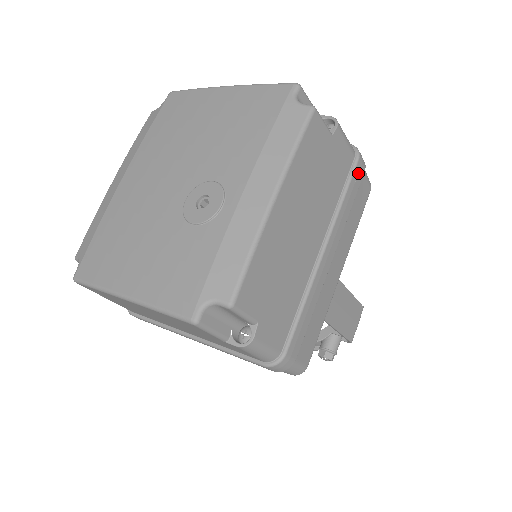
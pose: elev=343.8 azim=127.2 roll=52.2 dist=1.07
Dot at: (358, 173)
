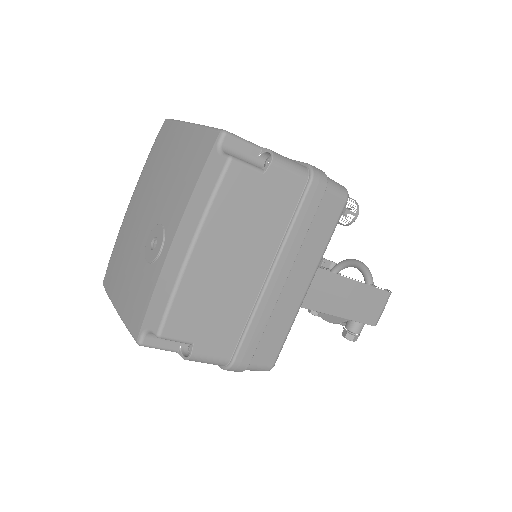
Dot at: (313, 195)
